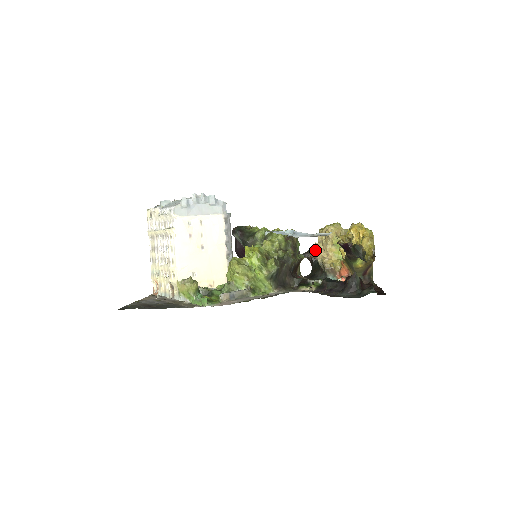
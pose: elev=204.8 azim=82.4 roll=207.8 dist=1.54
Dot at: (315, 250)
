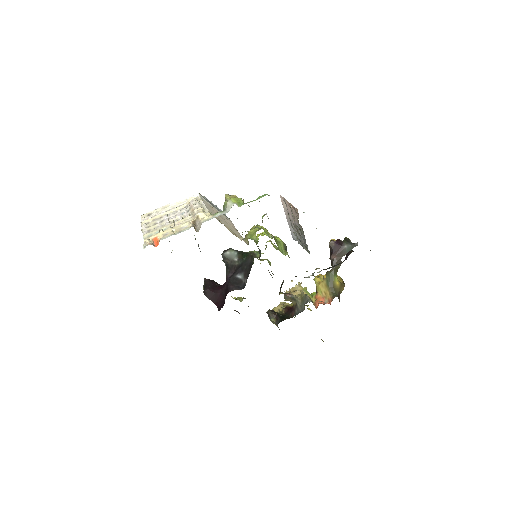
Dot at: (289, 290)
